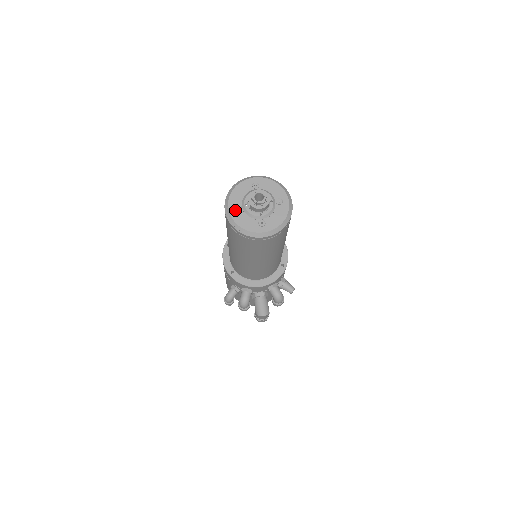
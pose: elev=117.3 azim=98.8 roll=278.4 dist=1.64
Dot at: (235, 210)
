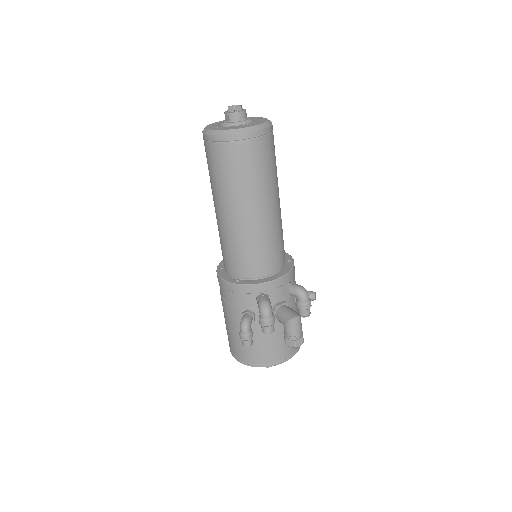
Dot at: (216, 128)
